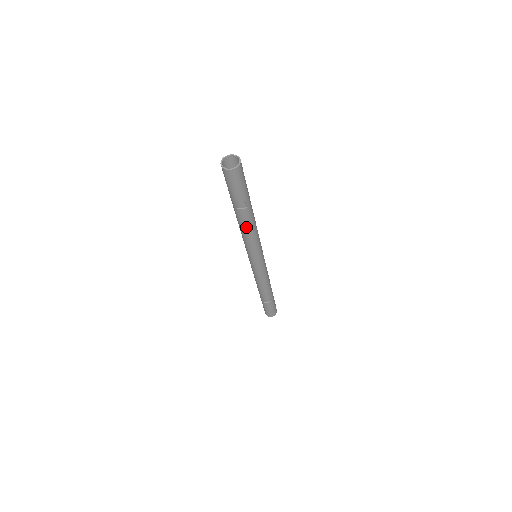
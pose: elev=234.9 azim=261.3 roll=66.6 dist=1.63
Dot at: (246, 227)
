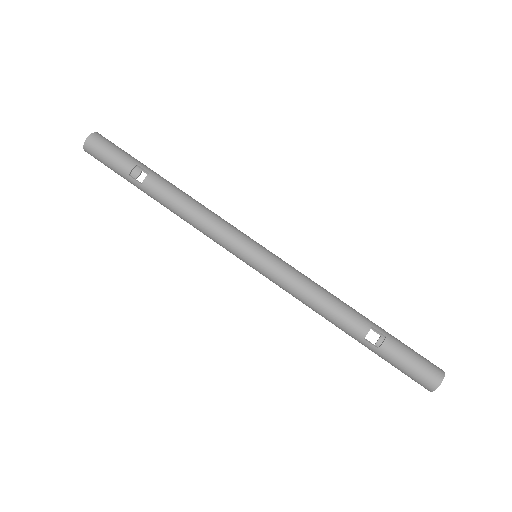
Dot at: (177, 201)
